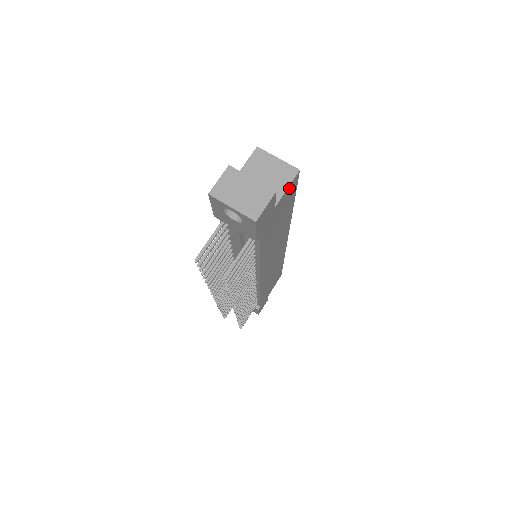
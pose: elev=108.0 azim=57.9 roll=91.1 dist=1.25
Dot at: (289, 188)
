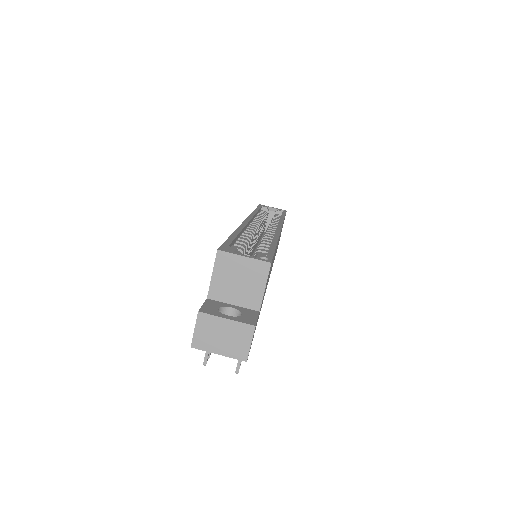
Dot at: (266, 281)
